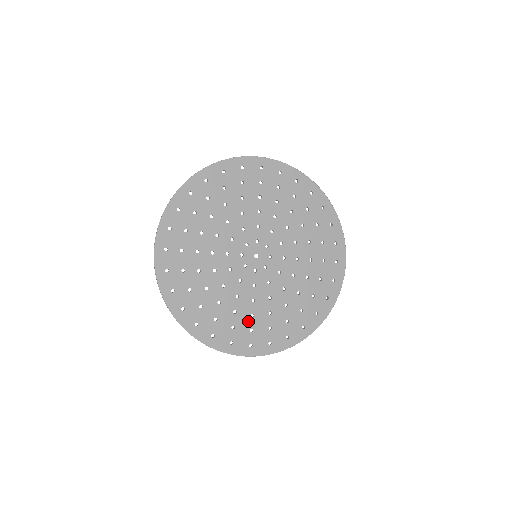
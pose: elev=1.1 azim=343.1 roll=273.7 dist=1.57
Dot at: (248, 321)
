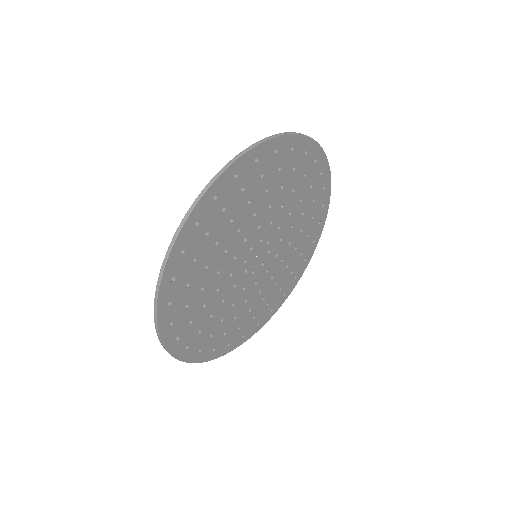
Dot at: (275, 290)
